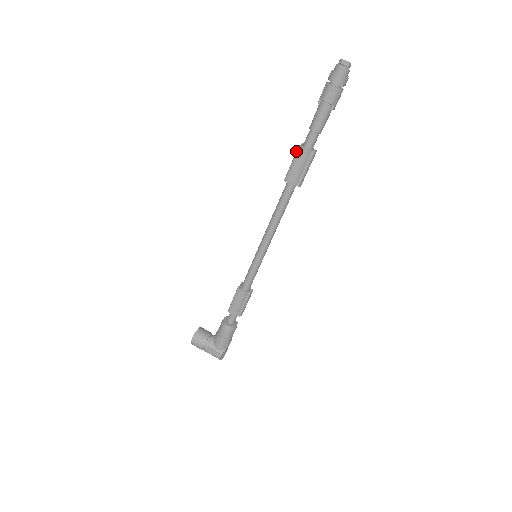
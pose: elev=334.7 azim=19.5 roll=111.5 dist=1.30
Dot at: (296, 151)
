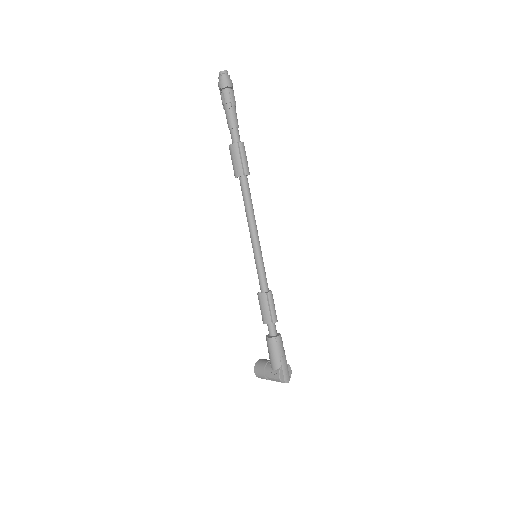
Dot at: occluded
